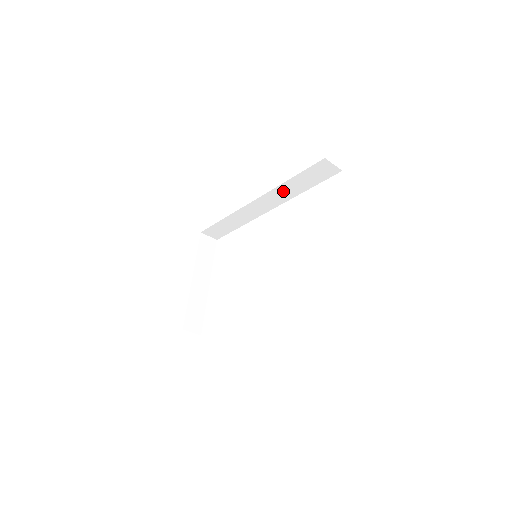
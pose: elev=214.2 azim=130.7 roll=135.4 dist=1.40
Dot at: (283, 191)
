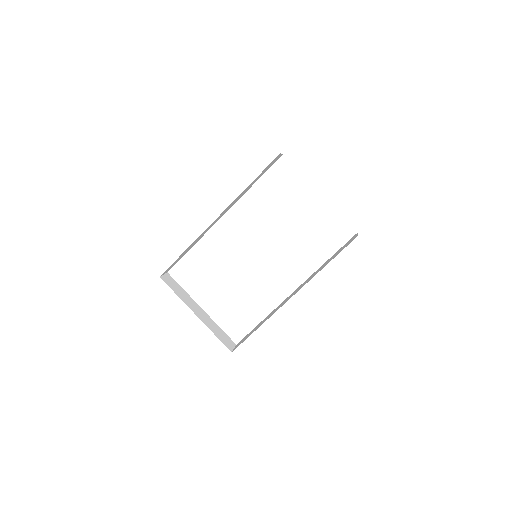
Dot at: (240, 195)
